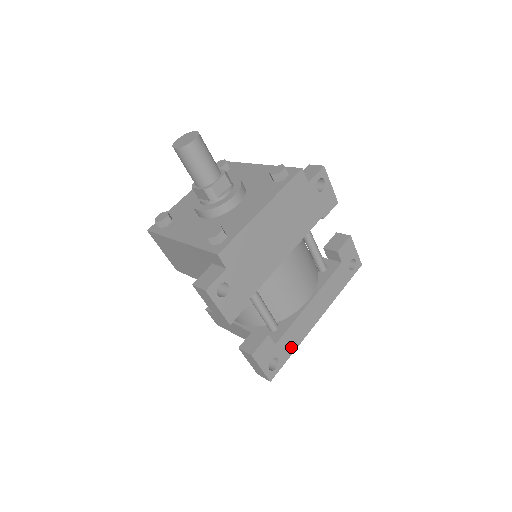
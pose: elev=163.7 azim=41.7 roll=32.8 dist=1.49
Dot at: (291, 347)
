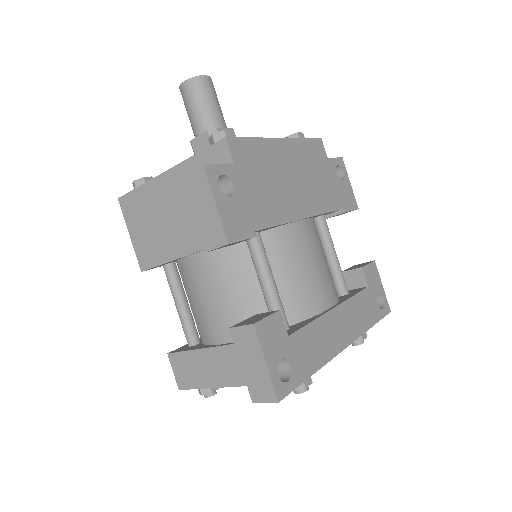
Dot at: (310, 362)
